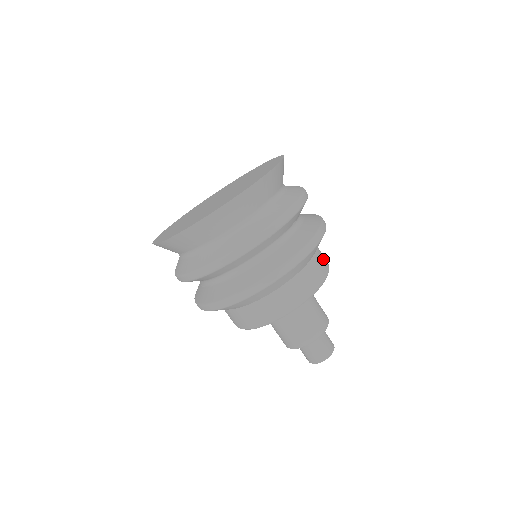
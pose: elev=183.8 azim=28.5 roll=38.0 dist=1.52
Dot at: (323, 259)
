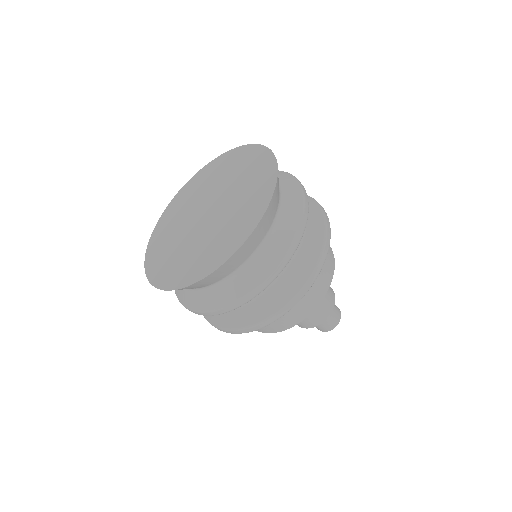
Dot at: occluded
